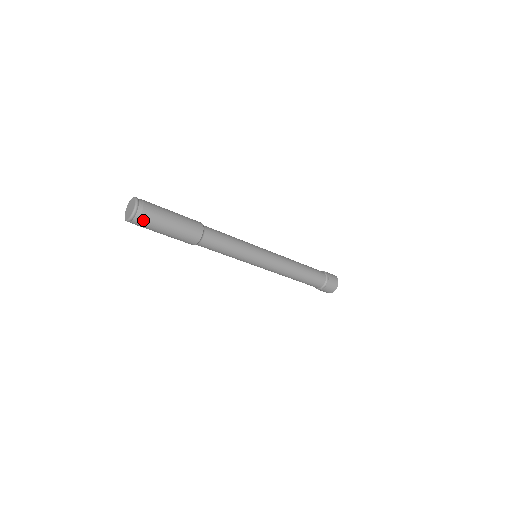
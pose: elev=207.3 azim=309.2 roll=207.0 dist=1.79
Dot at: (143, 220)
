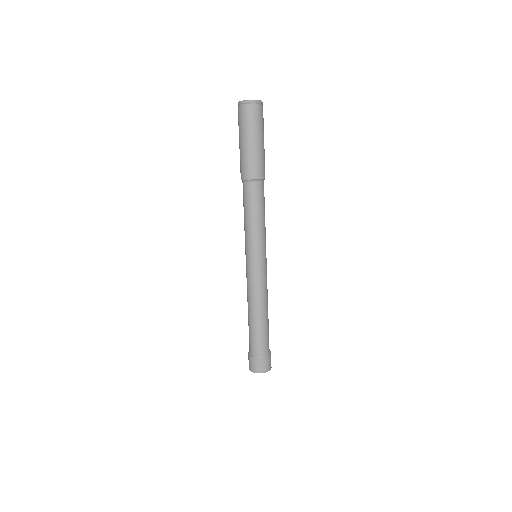
Dot at: (262, 113)
